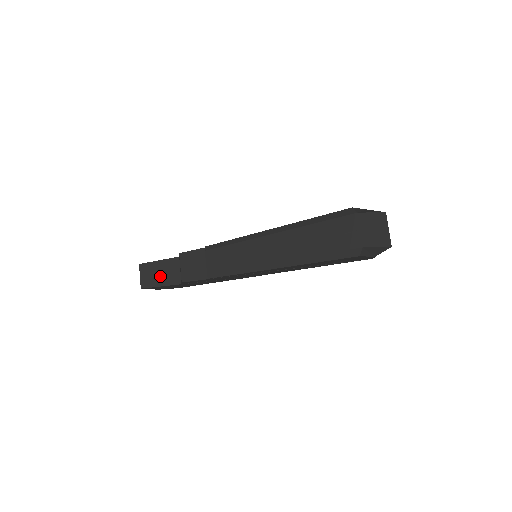
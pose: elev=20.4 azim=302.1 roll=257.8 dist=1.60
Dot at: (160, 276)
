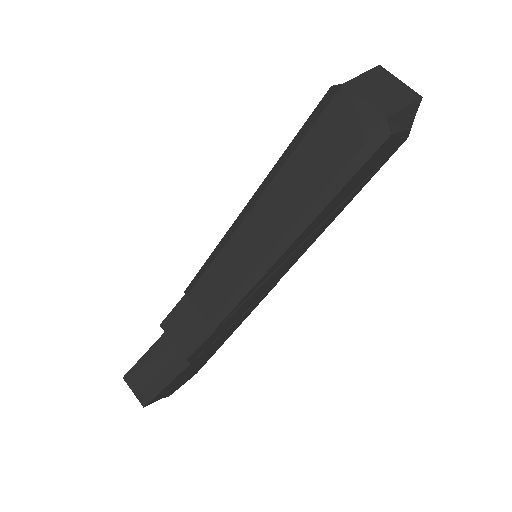
Dot at: (157, 374)
